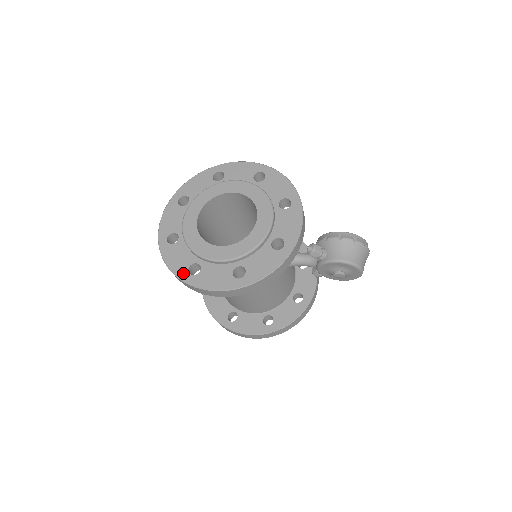
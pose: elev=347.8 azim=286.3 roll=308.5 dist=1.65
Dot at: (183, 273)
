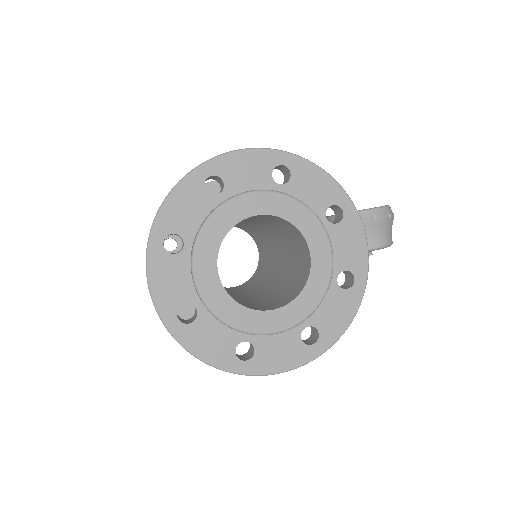
Dot at: (231, 363)
